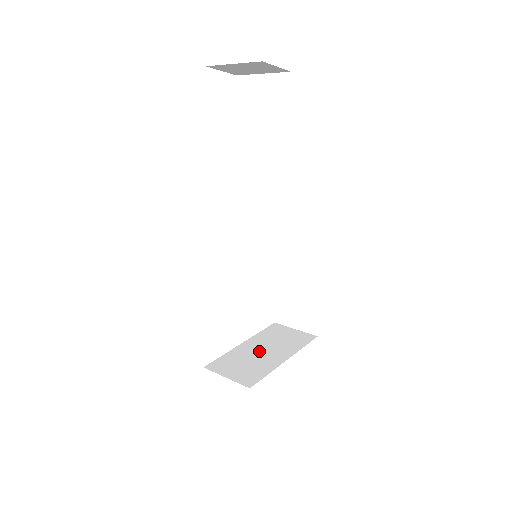
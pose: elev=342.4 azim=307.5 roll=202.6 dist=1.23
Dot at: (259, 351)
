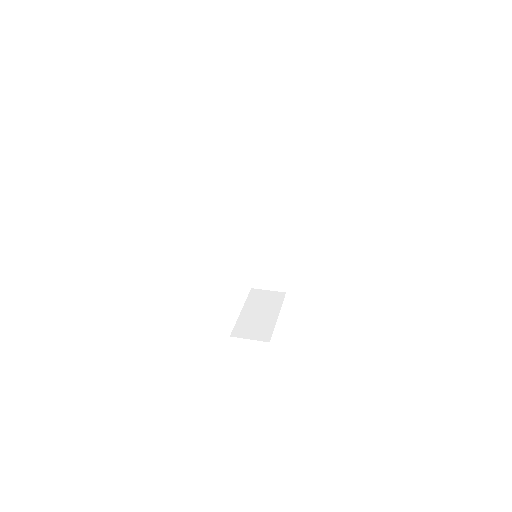
Dot at: (257, 314)
